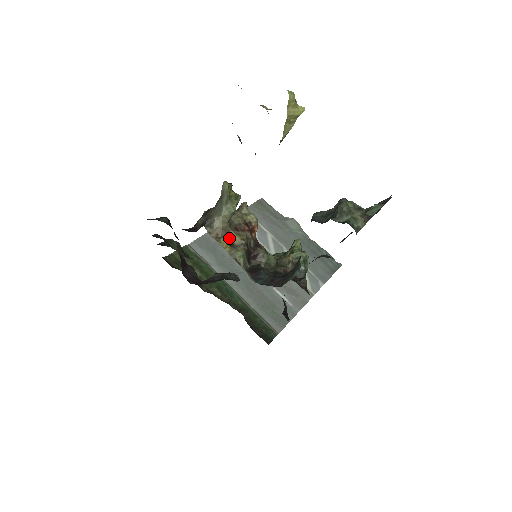
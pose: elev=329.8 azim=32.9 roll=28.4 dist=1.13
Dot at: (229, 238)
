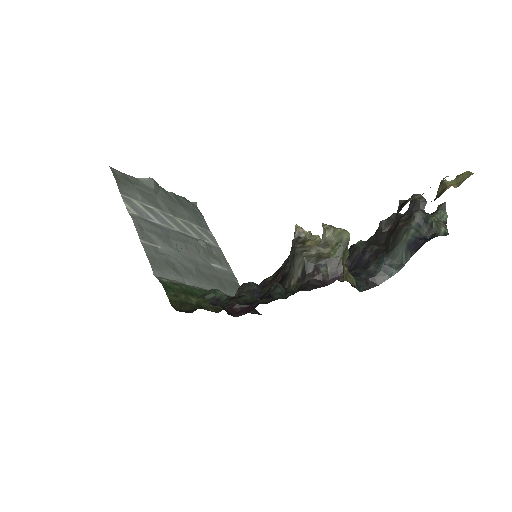
Dot at: occluded
